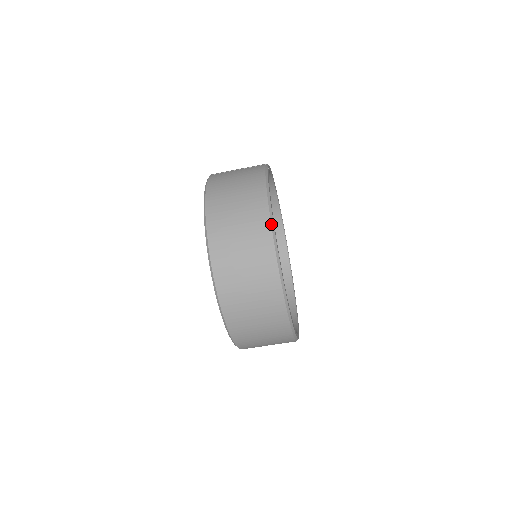
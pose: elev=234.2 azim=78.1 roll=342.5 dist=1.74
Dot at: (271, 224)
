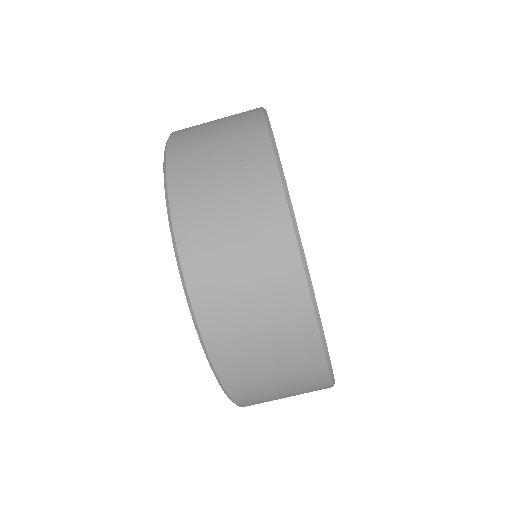
Dot at: (273, 149)
